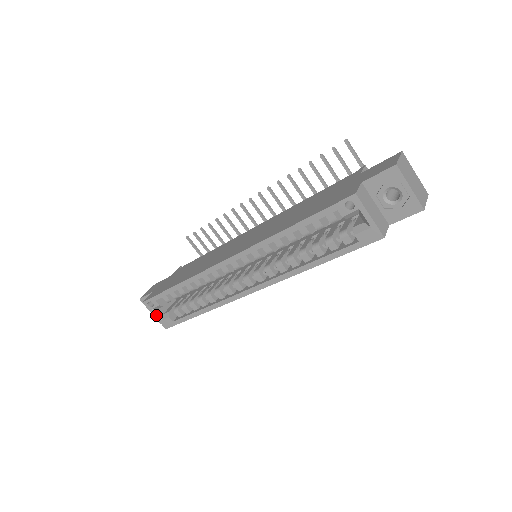
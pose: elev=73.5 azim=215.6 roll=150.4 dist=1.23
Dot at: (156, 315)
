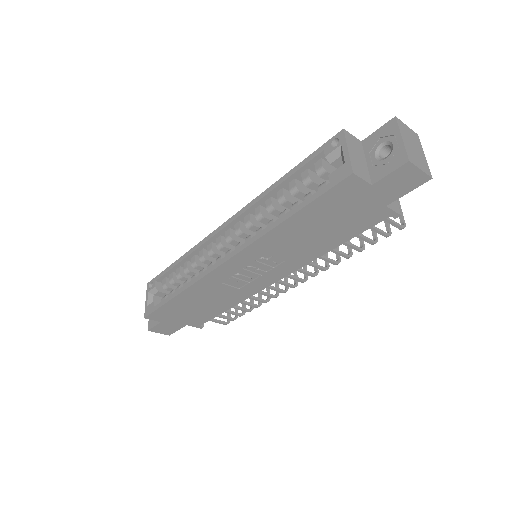
Dot at: (147, 299)
